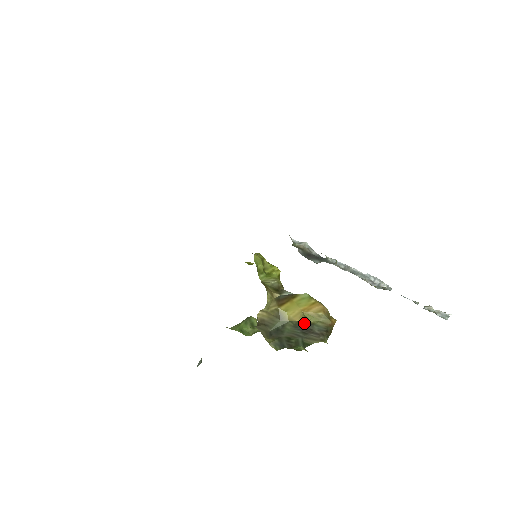
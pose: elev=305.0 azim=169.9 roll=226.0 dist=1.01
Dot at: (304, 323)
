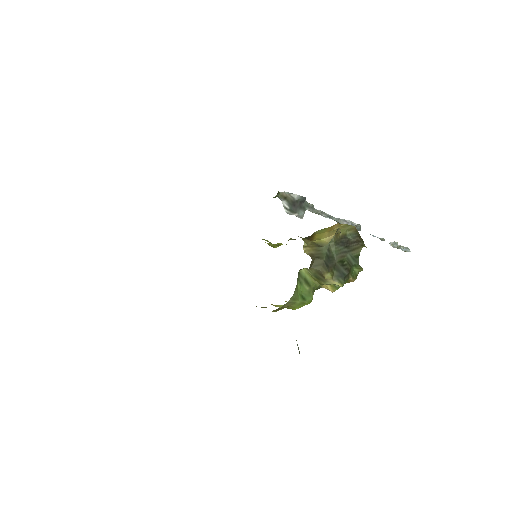
Dot at: (340, 237)
